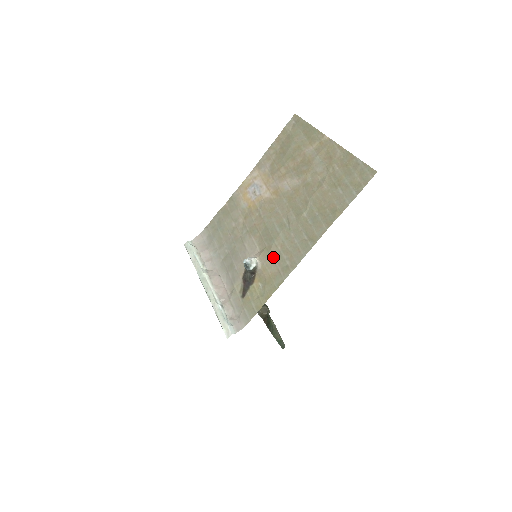
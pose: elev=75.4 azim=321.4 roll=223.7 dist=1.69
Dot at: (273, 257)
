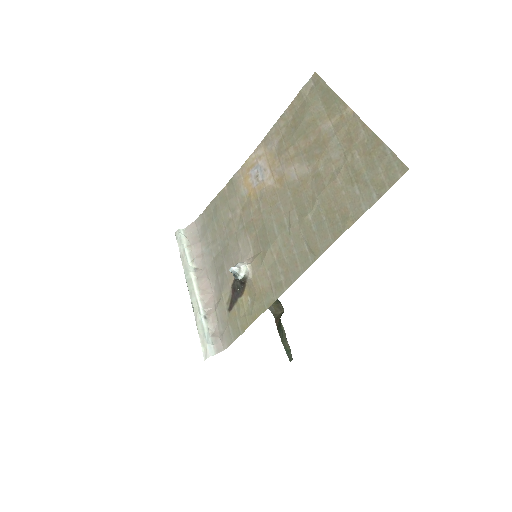
Dot at: (266, 267)
